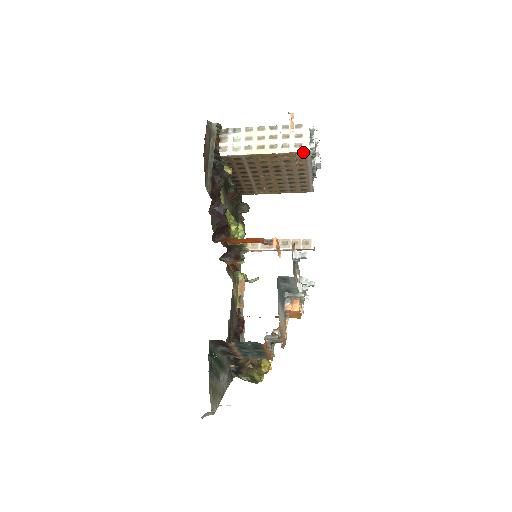
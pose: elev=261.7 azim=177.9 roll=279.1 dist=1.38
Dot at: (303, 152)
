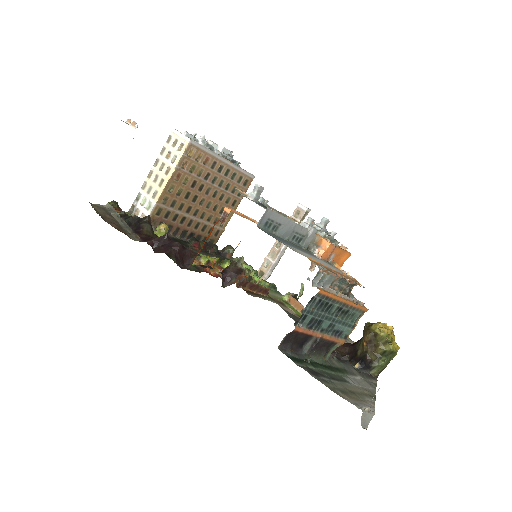
Dot at: (188, 146)
